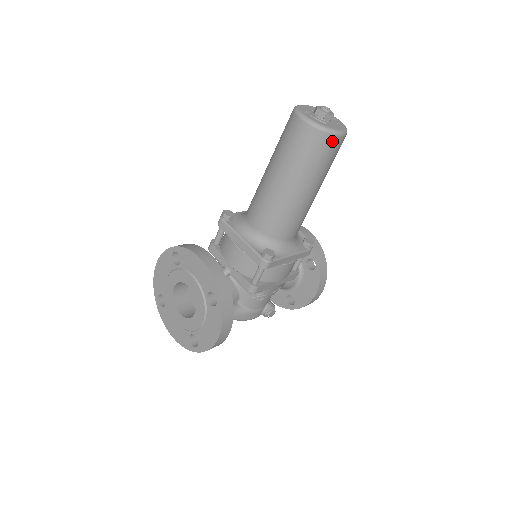
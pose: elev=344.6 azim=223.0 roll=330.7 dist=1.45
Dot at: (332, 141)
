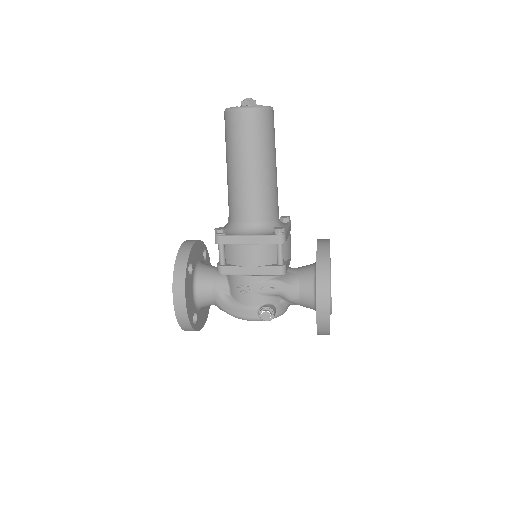
Dot at: (237, 116)
